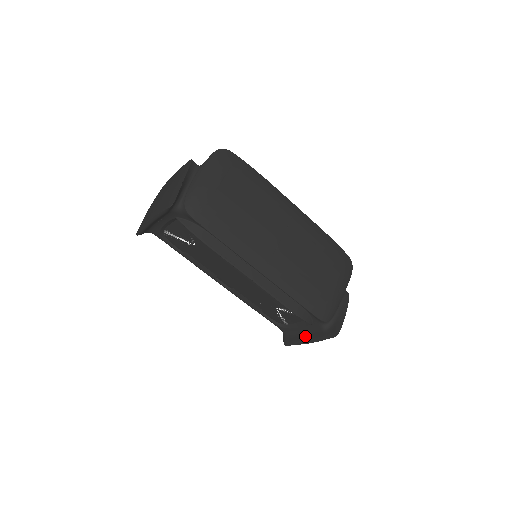
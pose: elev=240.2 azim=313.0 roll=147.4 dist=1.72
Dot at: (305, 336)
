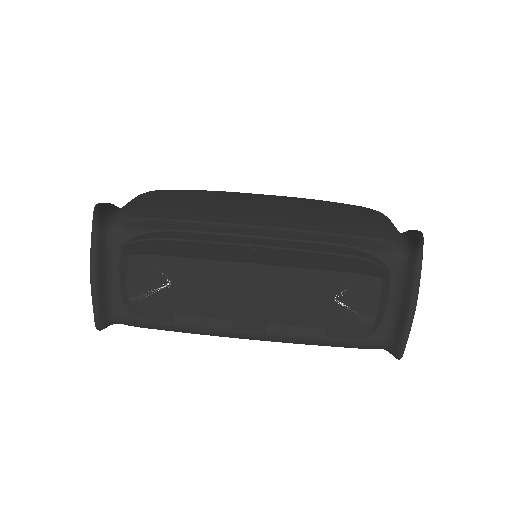
Dot at: (403, 304)
